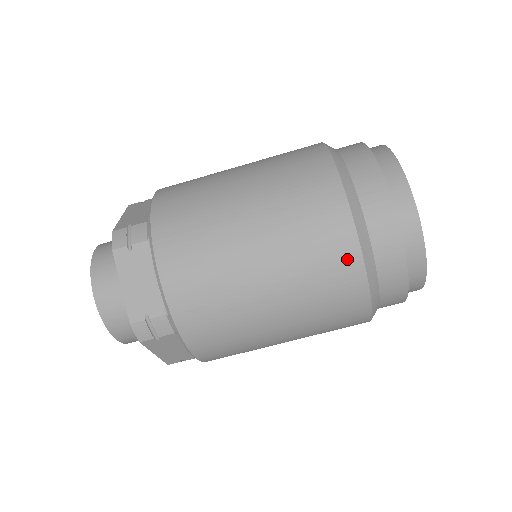
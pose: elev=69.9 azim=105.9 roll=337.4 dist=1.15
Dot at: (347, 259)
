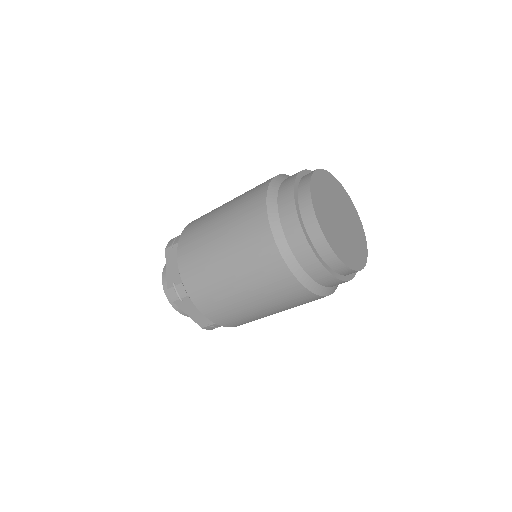
Dot at: (264, 237)
